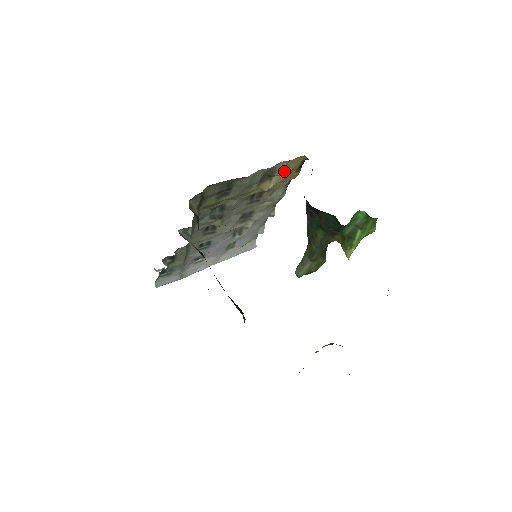
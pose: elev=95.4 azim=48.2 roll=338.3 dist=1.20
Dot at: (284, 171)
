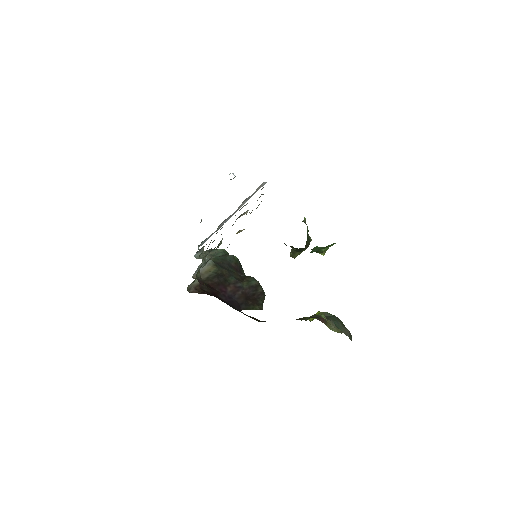
Dot at: occluded
